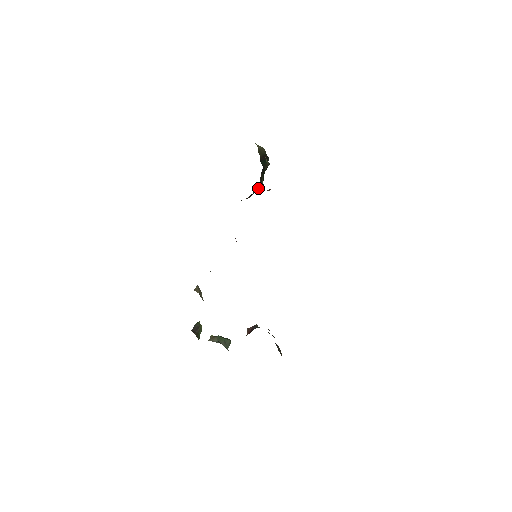
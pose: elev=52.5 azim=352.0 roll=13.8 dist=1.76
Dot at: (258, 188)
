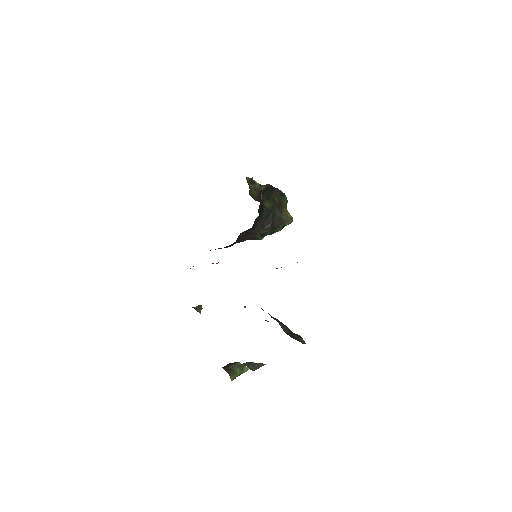
Dot at: (291, 222)
